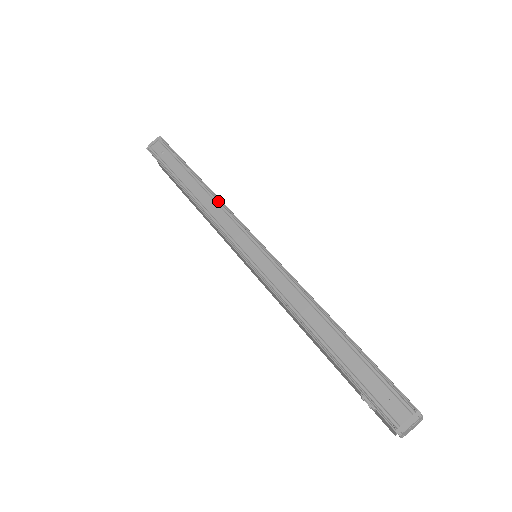
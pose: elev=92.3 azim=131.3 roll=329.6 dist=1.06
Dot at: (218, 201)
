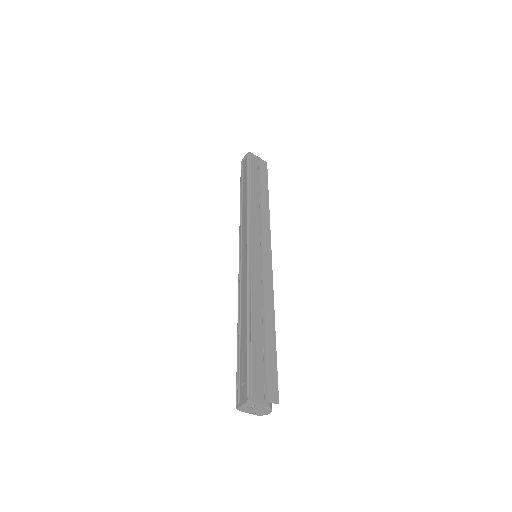
Dot at: (247, 210)
